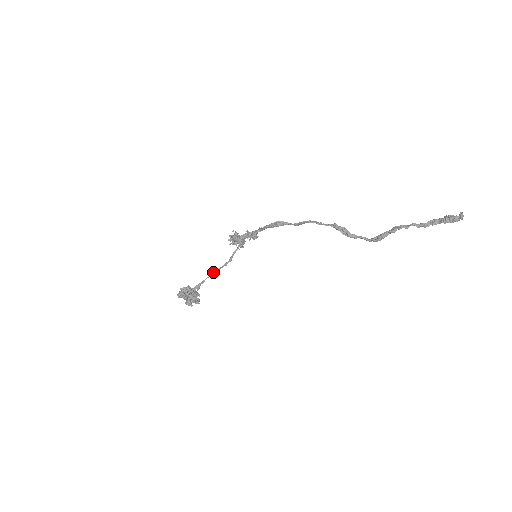
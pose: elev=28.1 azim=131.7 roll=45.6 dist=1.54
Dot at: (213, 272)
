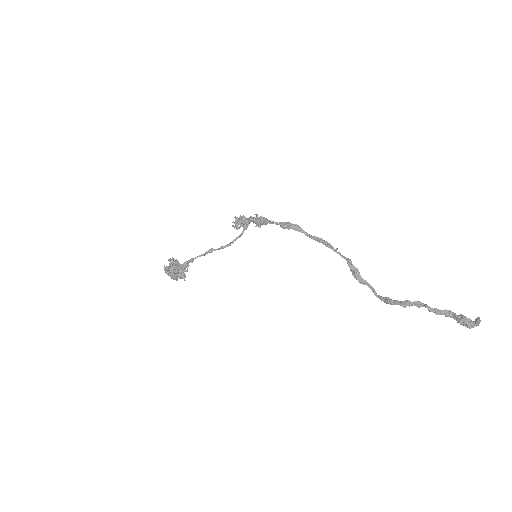
Dot at: (207, 253)
